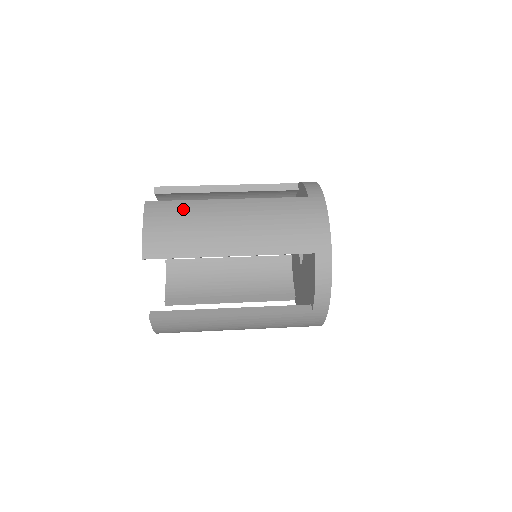
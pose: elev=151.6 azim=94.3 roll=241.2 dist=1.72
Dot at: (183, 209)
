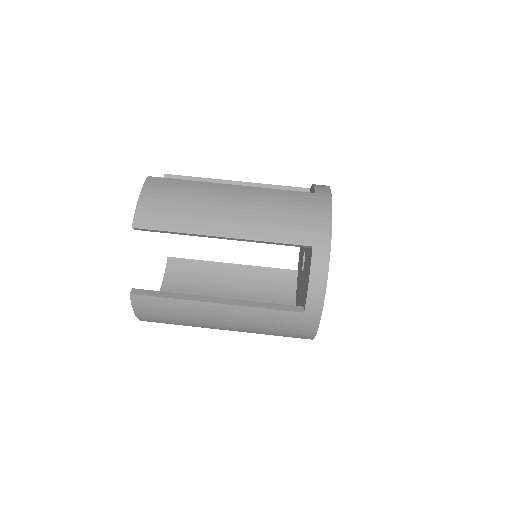
Dot at: (183, 187)
